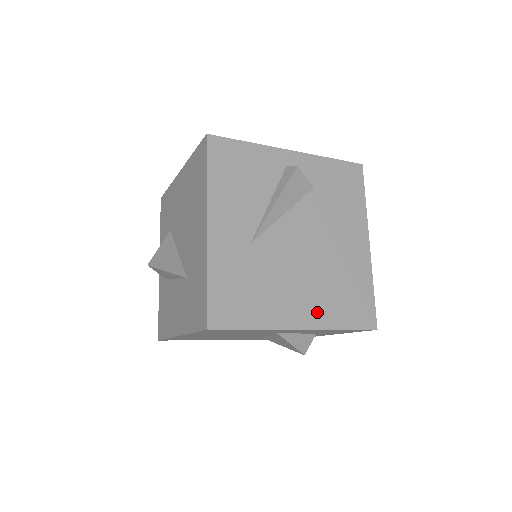
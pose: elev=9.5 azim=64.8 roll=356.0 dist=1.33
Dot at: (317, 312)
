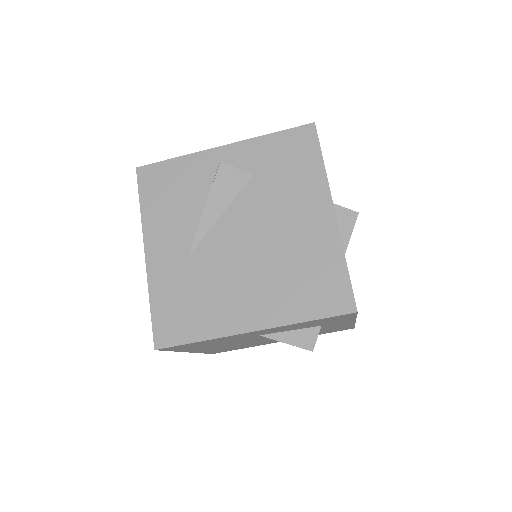
Dot at: (271, 308)
